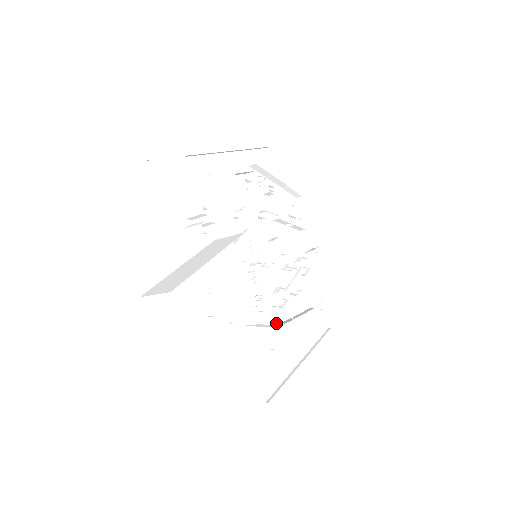
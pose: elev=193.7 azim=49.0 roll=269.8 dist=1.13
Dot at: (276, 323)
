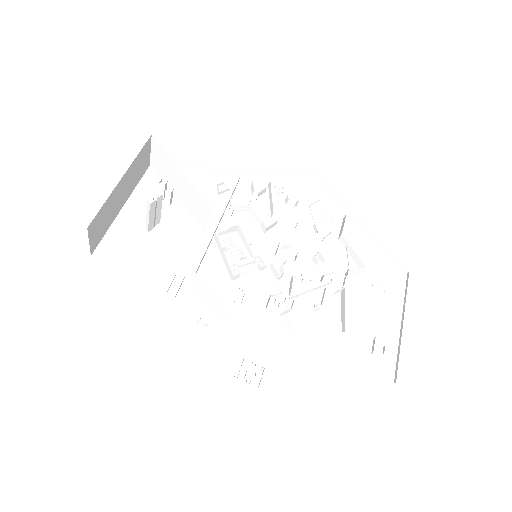
Dot at: (267, 330)
